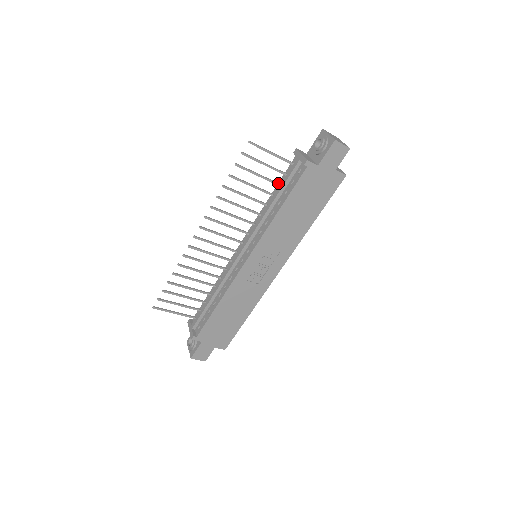
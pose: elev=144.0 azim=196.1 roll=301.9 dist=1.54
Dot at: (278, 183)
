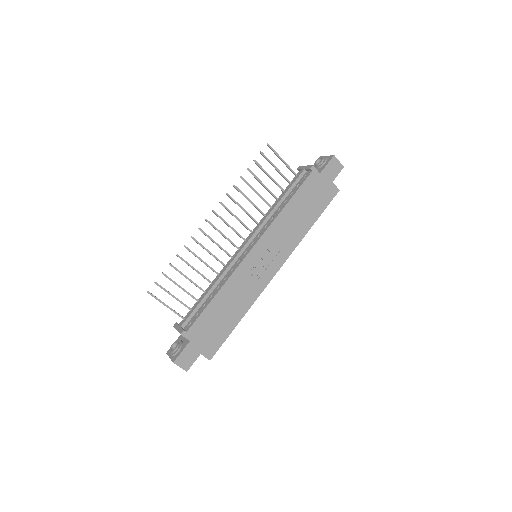
Dot at: (283, 190)
